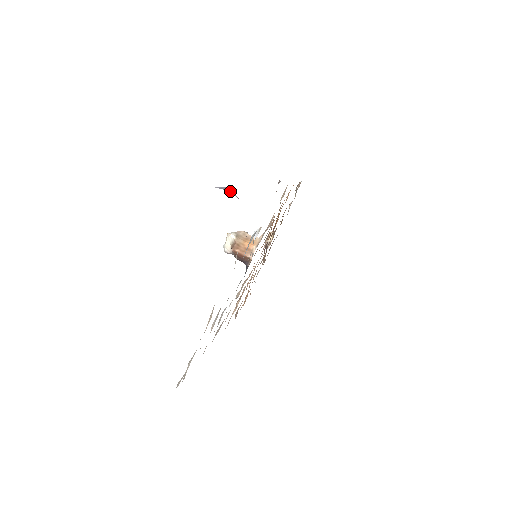
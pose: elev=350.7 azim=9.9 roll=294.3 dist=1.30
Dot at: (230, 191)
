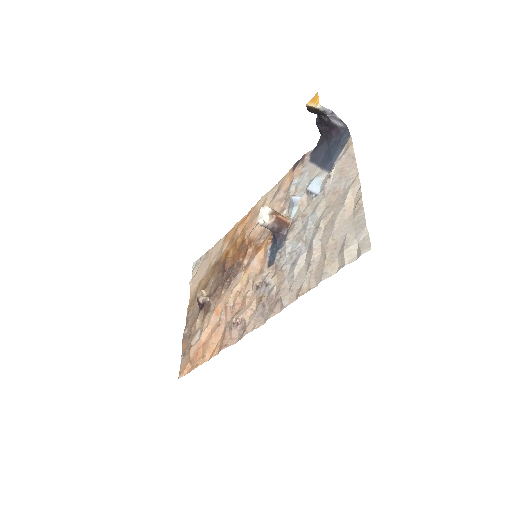
Dot at: (331, 115)
